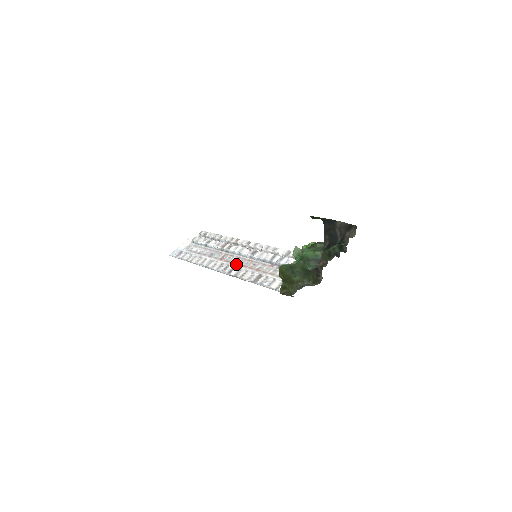
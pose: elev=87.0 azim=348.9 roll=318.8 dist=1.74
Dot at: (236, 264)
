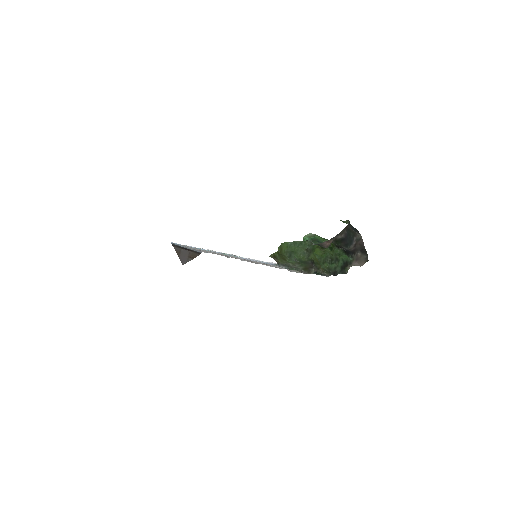
Dot at: occluded
